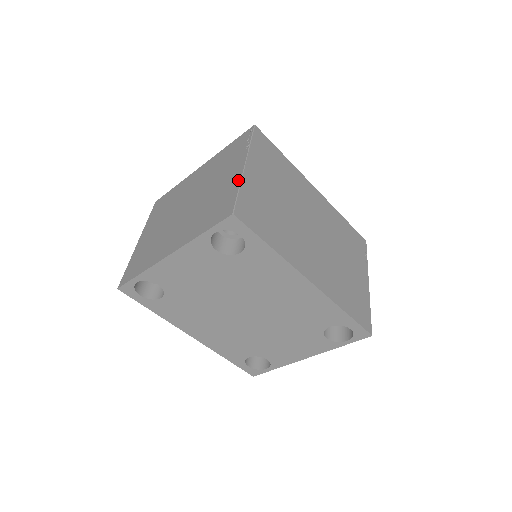
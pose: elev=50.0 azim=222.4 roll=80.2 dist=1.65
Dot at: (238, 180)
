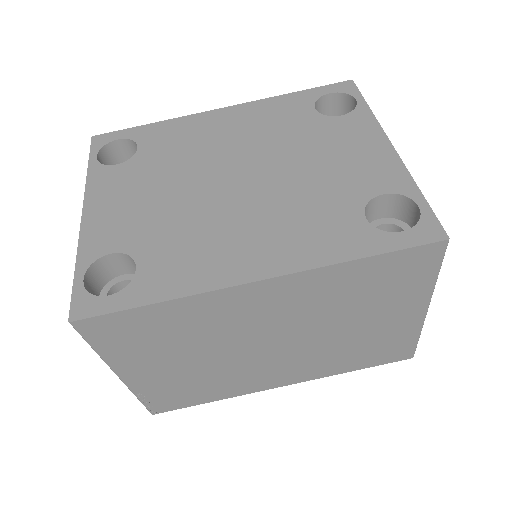
Dot at: occluded
